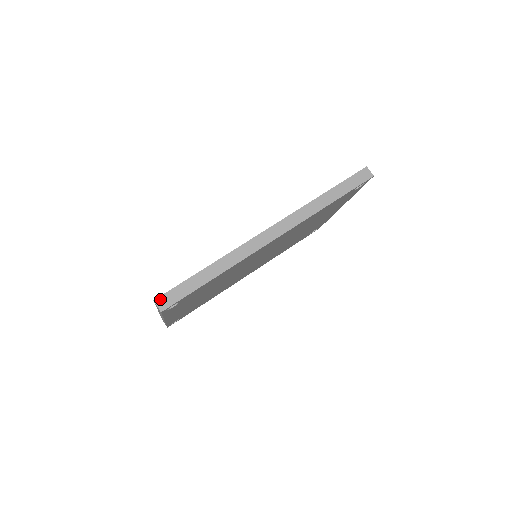
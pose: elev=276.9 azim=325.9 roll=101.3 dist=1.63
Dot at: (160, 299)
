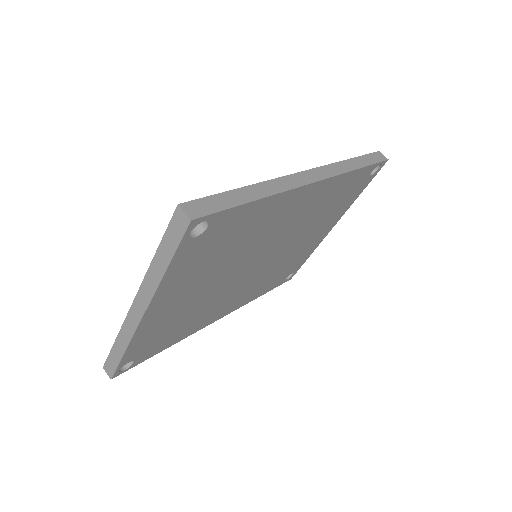
Dot at: (188, 205)
